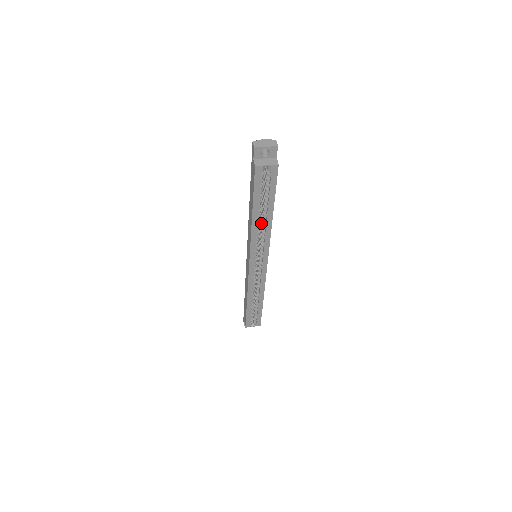
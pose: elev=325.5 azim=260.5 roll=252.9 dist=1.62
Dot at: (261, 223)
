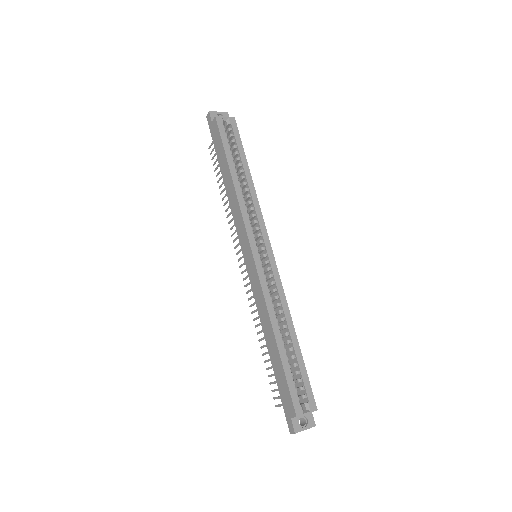
Dot at: (244, 198)
